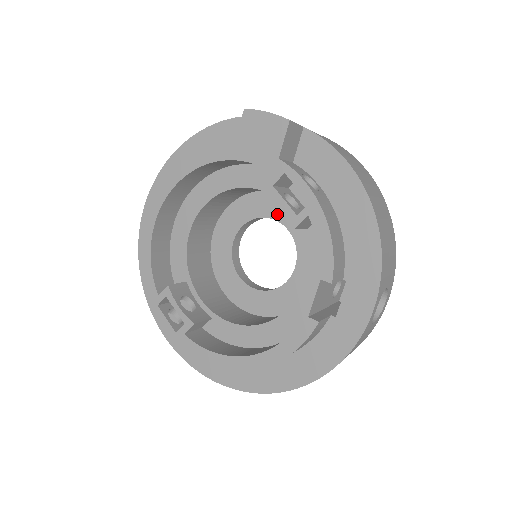
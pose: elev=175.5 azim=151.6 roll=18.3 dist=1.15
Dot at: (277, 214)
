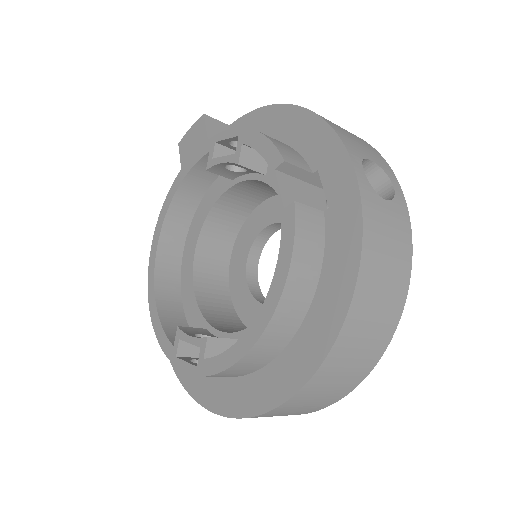
Dot at: (265, 221)
